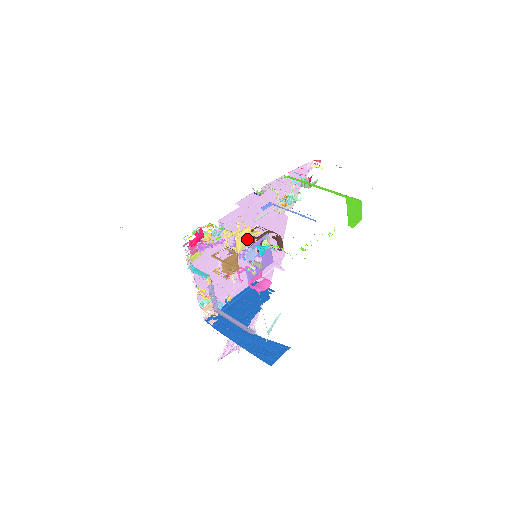
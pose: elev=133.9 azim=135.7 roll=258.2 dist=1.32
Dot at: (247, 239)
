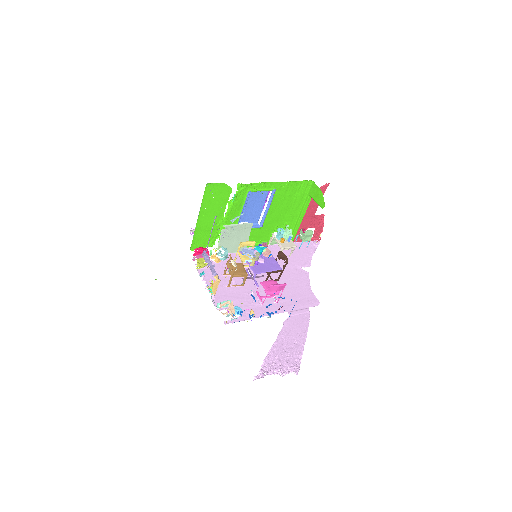
Dot at: (242, 243)
